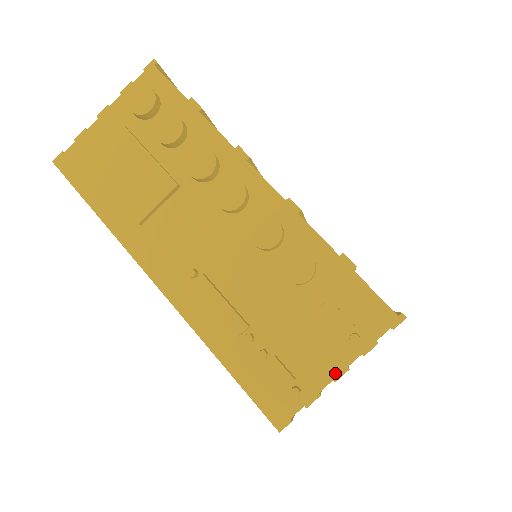
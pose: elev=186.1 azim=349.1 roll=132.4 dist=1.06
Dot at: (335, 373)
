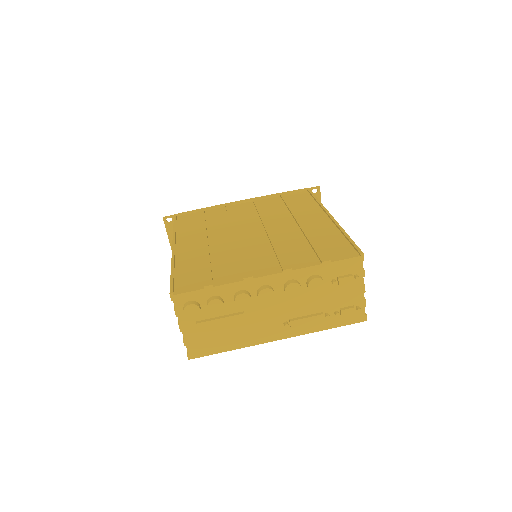
Dot at: (362, 290)
